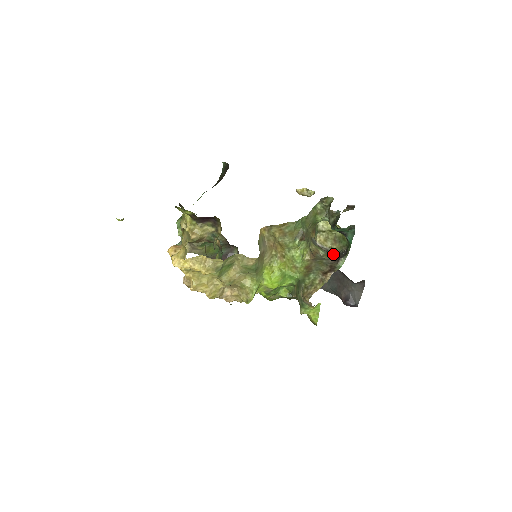
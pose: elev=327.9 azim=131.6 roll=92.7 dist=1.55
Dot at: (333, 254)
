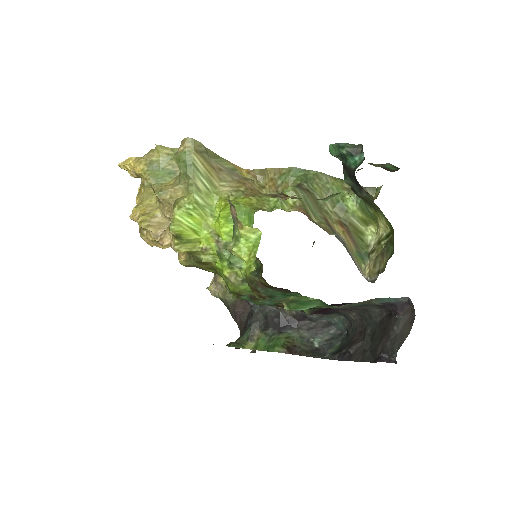
Dot at: occluded
